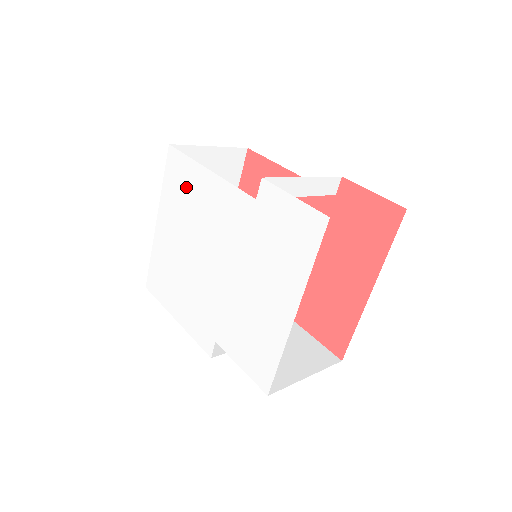
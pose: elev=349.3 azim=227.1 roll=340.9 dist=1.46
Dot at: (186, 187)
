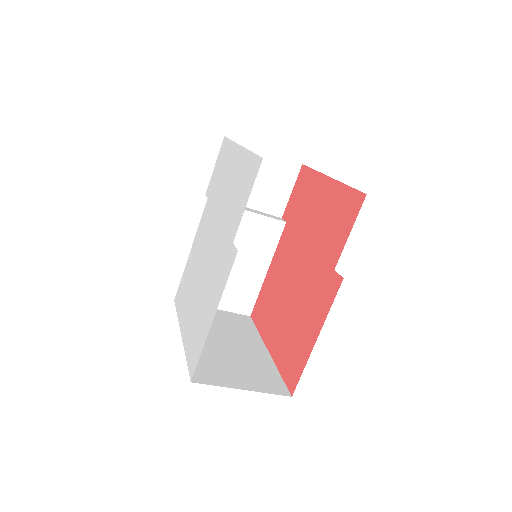
Dot at: (186, 280)
